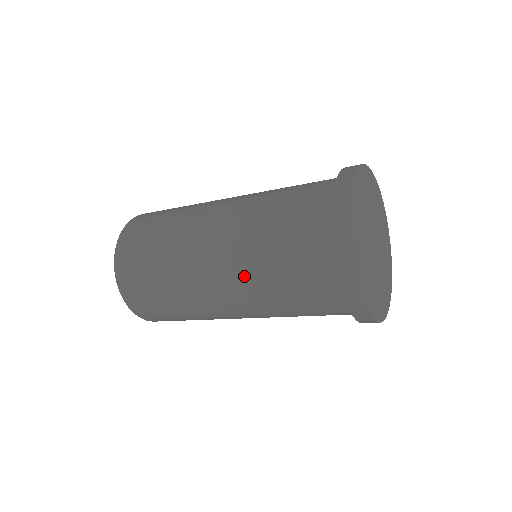
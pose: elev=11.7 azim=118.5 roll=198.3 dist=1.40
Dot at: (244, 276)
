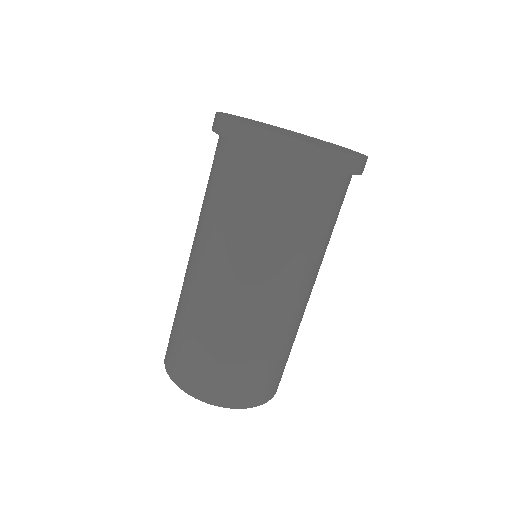
Dot at: (202, 233)
